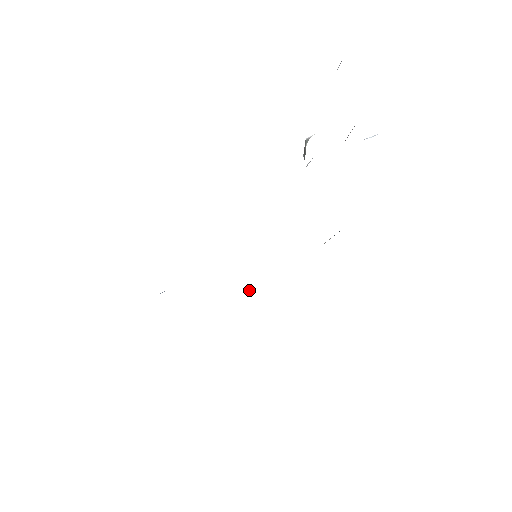
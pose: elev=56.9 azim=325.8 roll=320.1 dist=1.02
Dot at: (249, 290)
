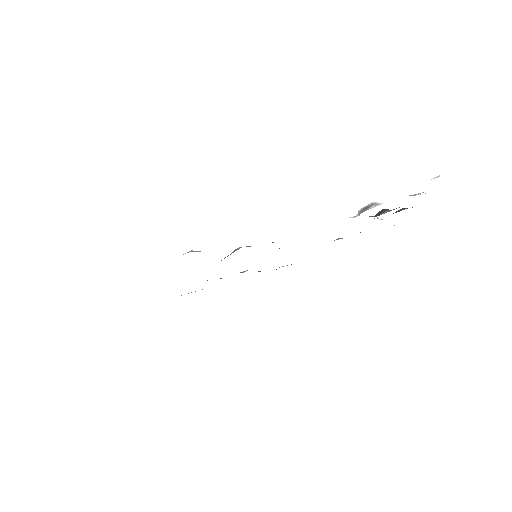
Dot at: occluded
